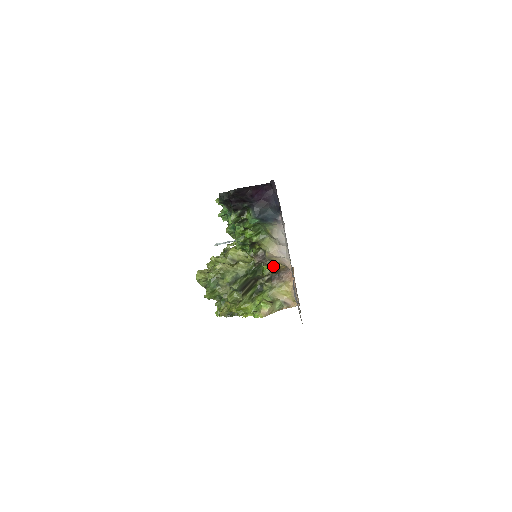
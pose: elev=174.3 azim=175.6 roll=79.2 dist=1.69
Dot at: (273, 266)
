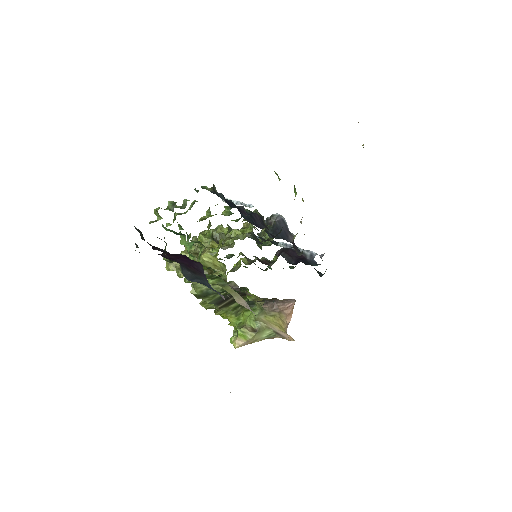
Dot at: occluded
